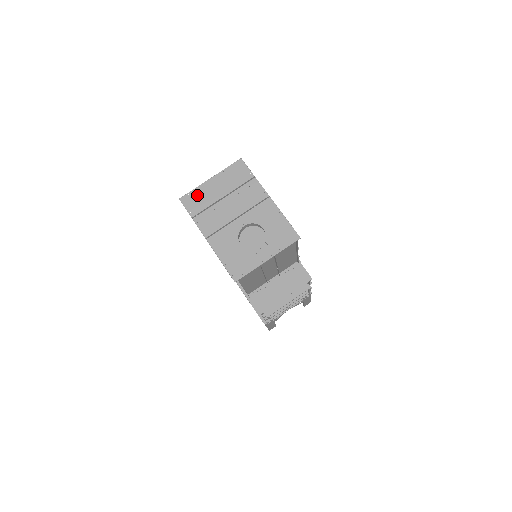
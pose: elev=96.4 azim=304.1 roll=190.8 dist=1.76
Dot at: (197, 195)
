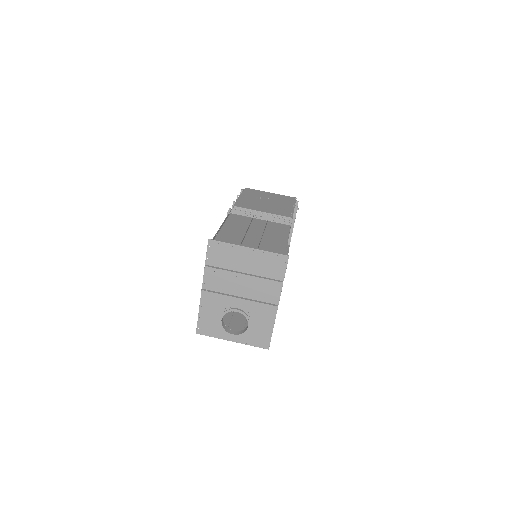
Dot at: (225, 250)
